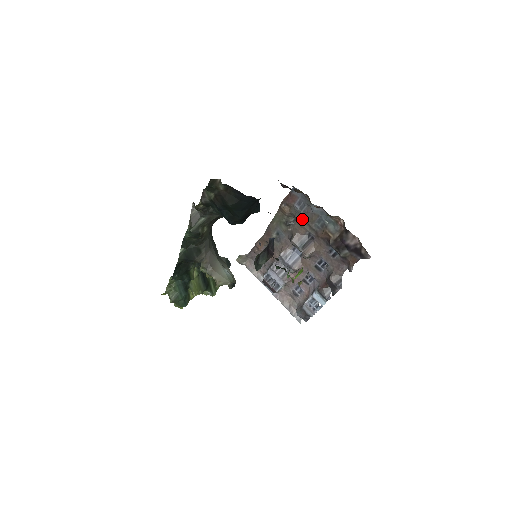
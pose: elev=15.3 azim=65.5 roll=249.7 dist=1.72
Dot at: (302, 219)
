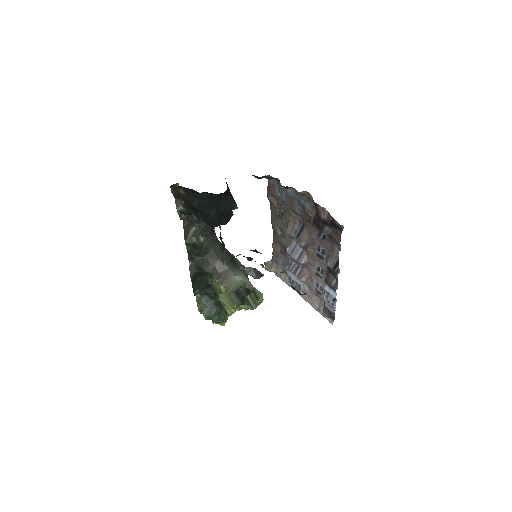
Dot at: (287, 206)
